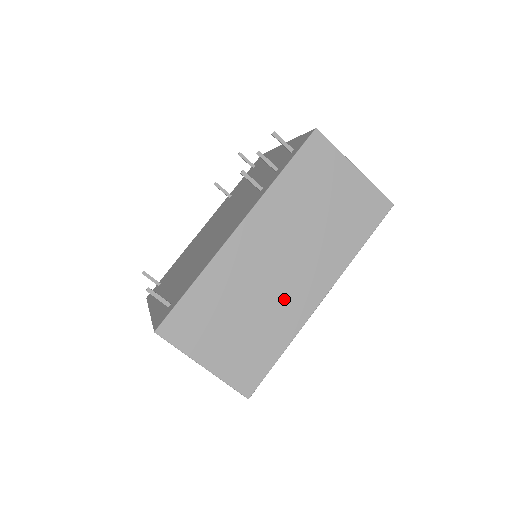
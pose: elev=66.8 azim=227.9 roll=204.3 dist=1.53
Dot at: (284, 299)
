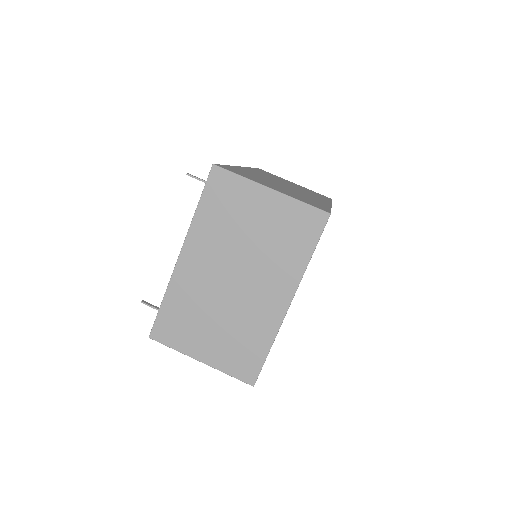
Dot at: (303, 194)
